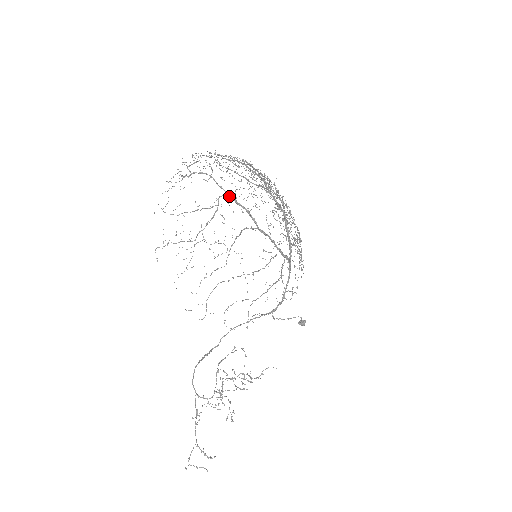
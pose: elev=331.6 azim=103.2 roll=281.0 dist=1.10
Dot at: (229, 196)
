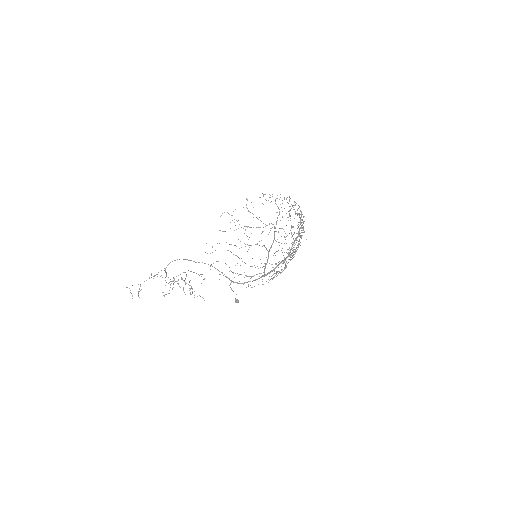
Dot at: (275, 227)
